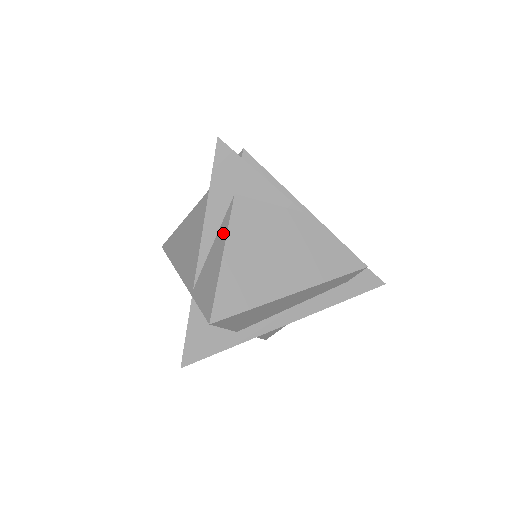
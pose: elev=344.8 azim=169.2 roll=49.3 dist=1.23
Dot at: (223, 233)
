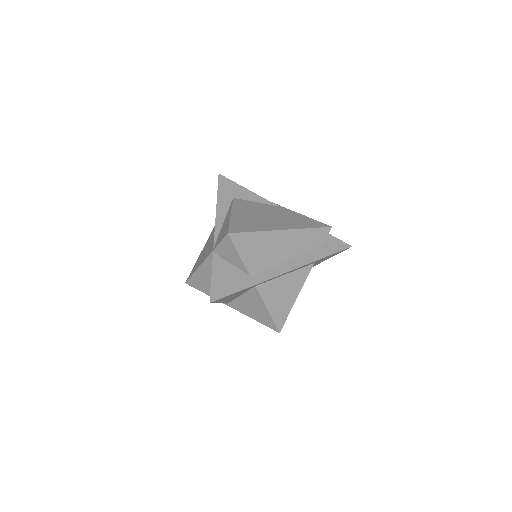
Dot at: (229, 211)
